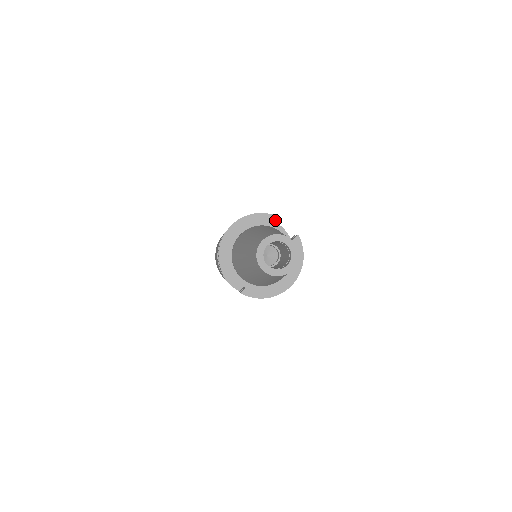
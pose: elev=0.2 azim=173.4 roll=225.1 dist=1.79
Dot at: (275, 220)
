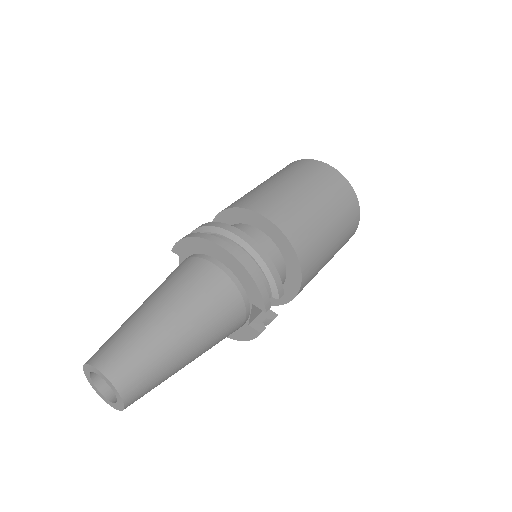
Dot at: (259, 303)
